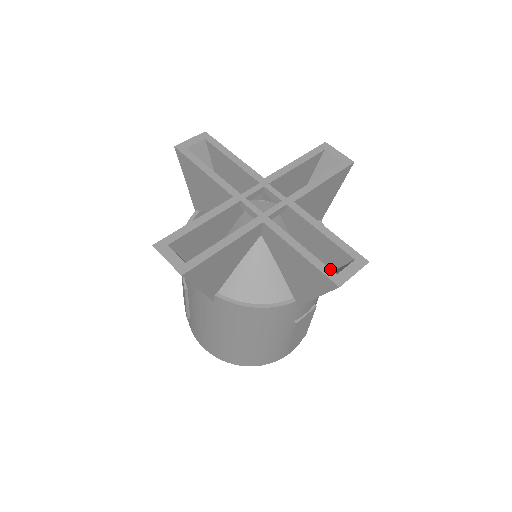
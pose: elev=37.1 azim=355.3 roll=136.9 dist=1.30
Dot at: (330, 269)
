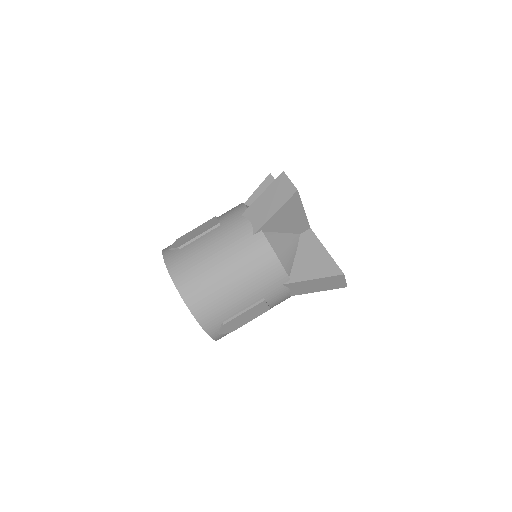
Dot at: occluded
